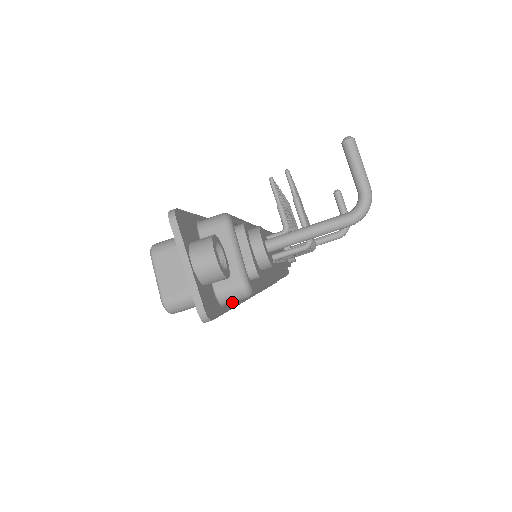
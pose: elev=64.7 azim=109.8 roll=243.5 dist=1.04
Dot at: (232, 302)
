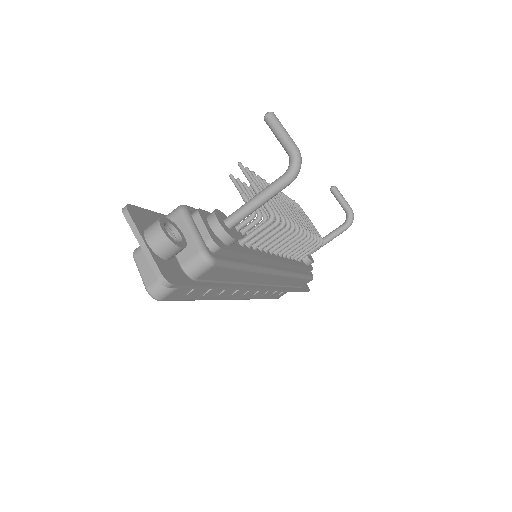
Dot at: (201, 274)
